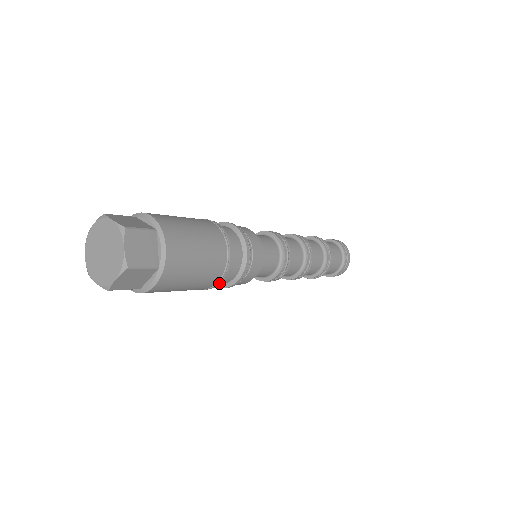
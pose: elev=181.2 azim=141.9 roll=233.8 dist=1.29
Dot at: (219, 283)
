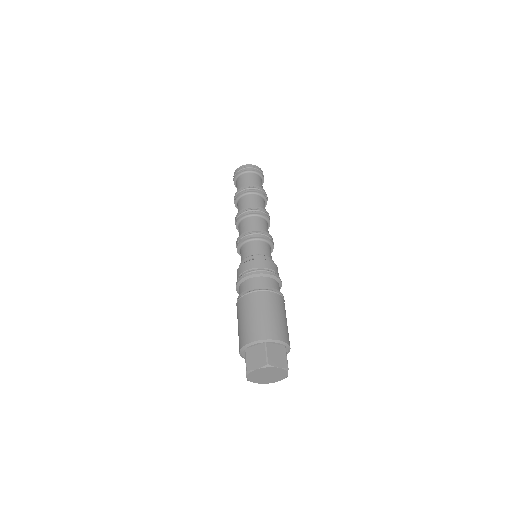
Dot at: occluded
